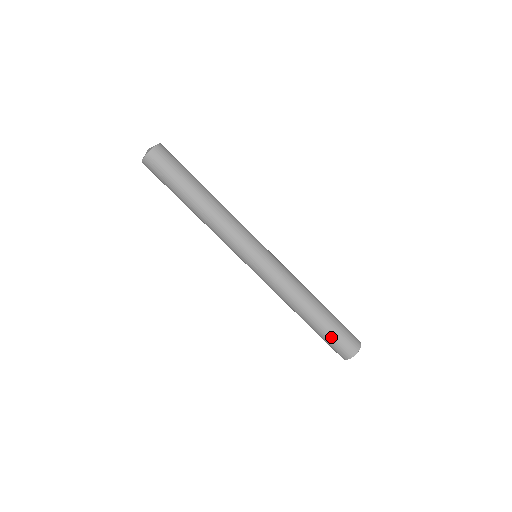
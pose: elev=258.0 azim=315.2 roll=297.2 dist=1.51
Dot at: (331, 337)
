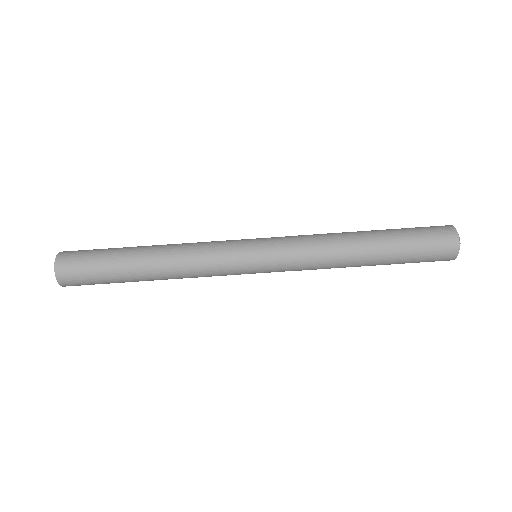
Dot at: (414, 244)
